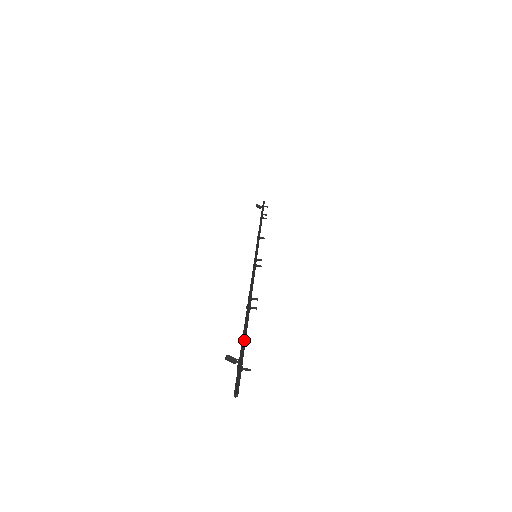
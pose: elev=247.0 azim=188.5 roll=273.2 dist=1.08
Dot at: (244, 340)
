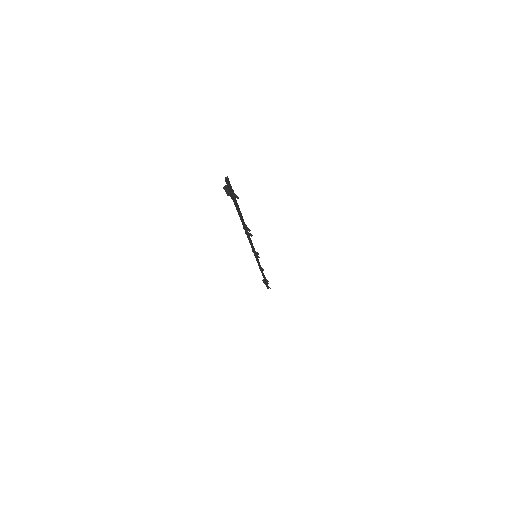
Dot at: occluded
